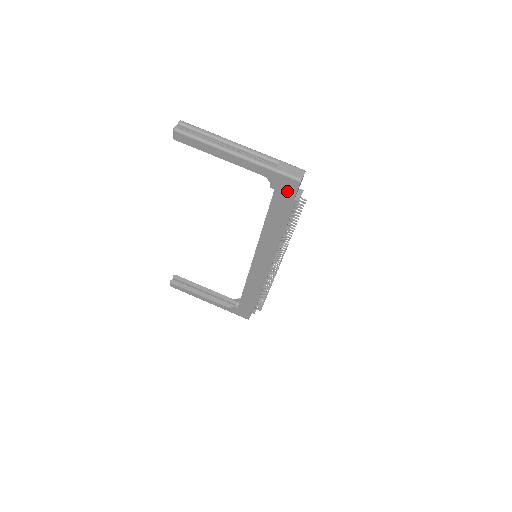
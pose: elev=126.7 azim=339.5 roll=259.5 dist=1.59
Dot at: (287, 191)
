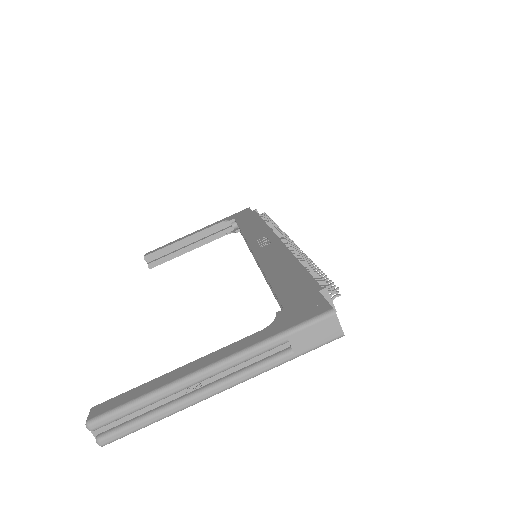
Dot at: occluded
